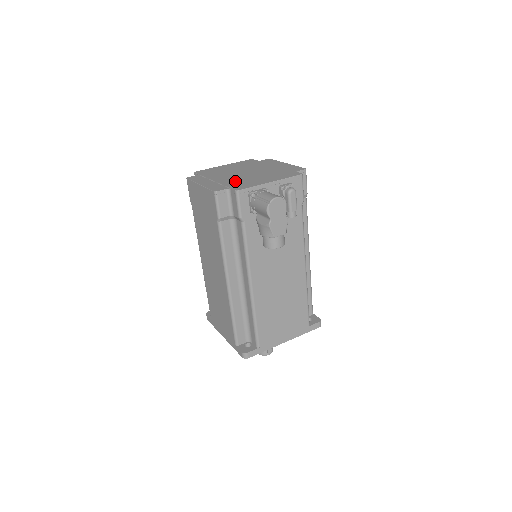
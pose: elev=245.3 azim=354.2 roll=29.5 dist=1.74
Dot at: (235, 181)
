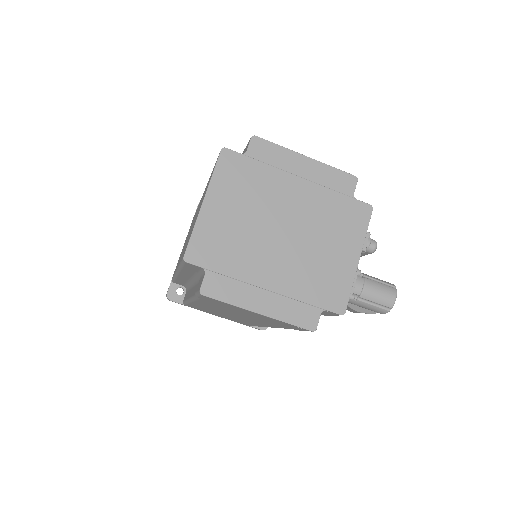
Dot at: (307, 279)
